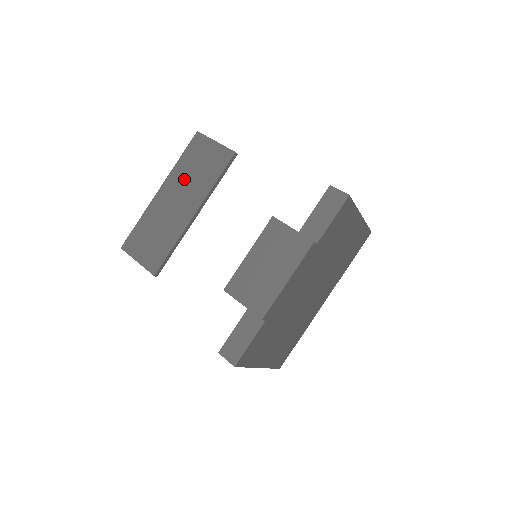
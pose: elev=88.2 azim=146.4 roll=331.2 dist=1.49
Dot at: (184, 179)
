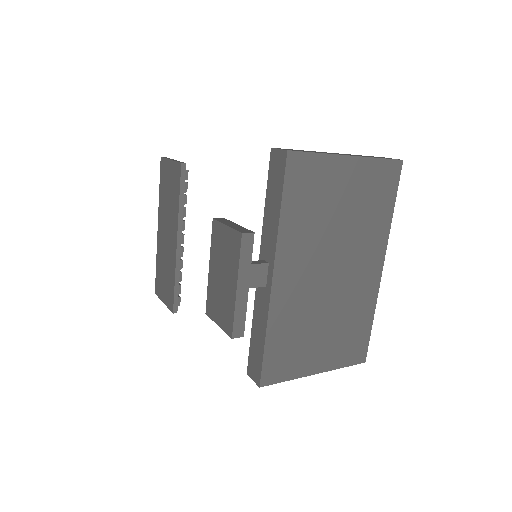
Dot at: (165, 210)
